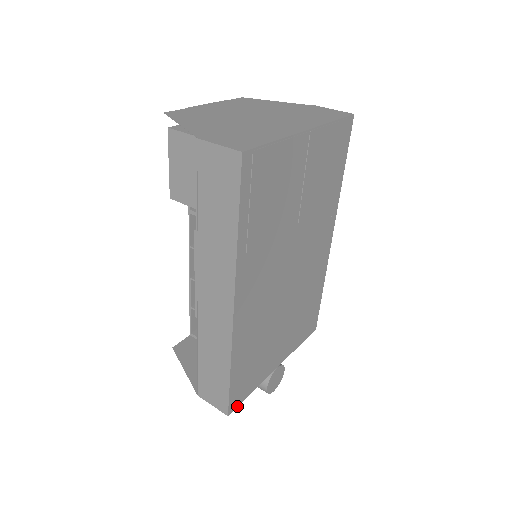
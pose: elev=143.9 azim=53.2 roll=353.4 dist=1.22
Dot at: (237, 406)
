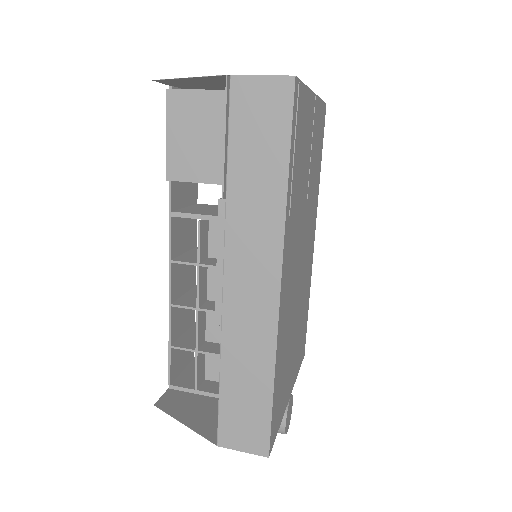
Dot at: (273, 444)
